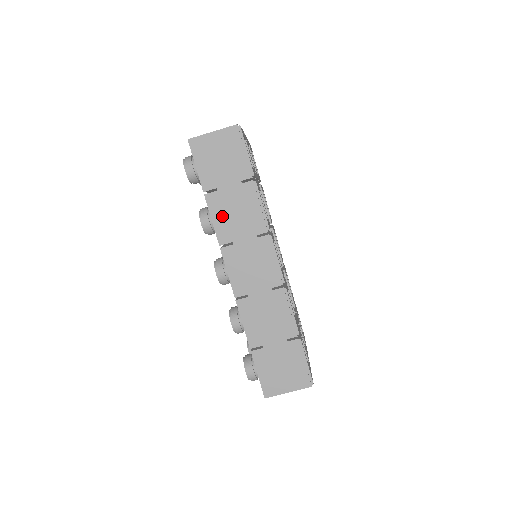
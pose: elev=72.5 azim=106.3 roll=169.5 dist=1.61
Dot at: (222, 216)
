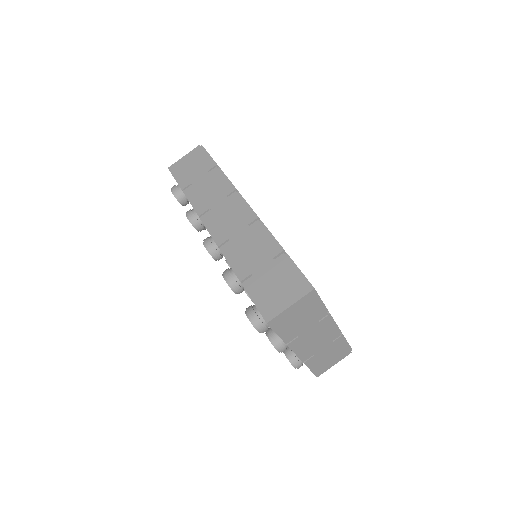
Dot at: (198, 197)
